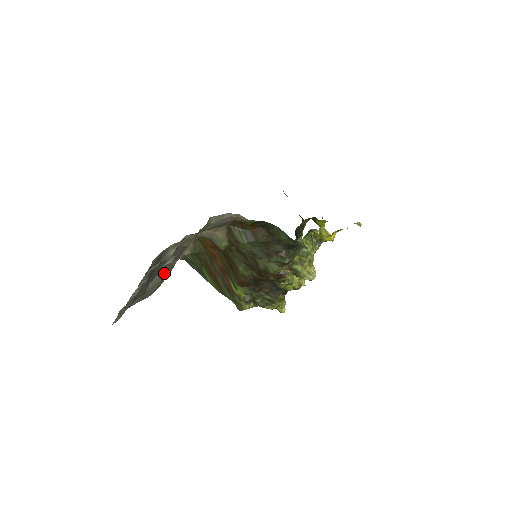
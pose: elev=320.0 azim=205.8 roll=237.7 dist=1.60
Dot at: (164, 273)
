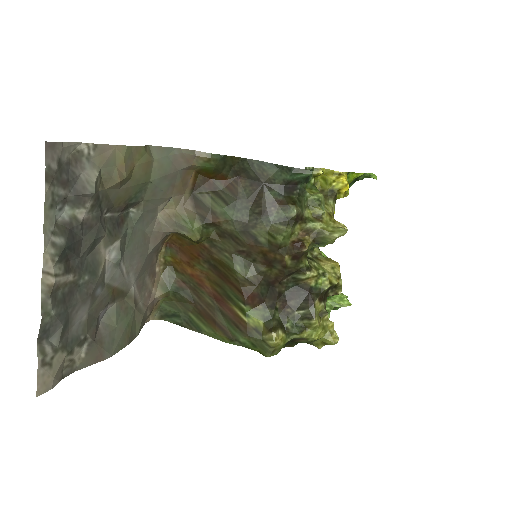
Dot at: (126, 318)
